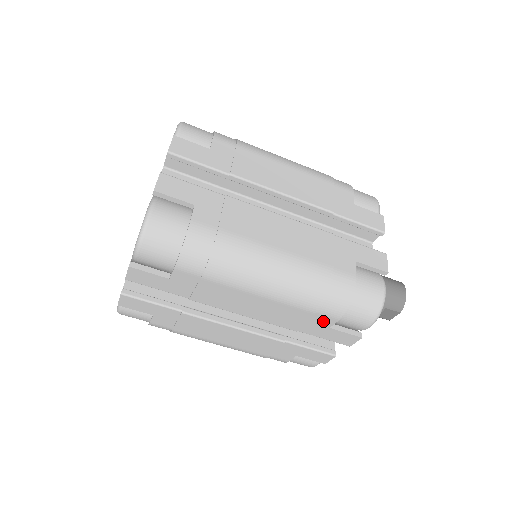
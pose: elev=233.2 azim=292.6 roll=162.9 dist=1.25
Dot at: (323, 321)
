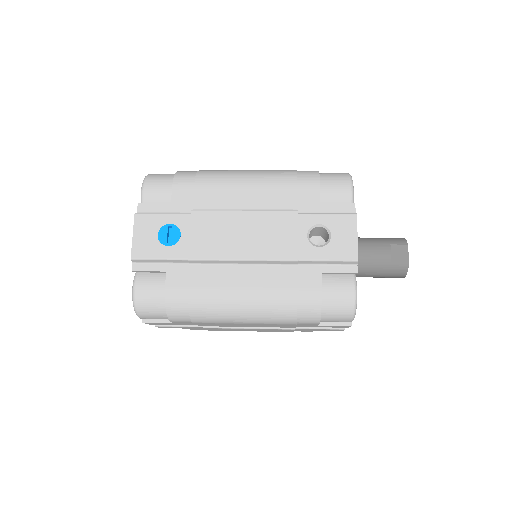
Dot at: occluded
